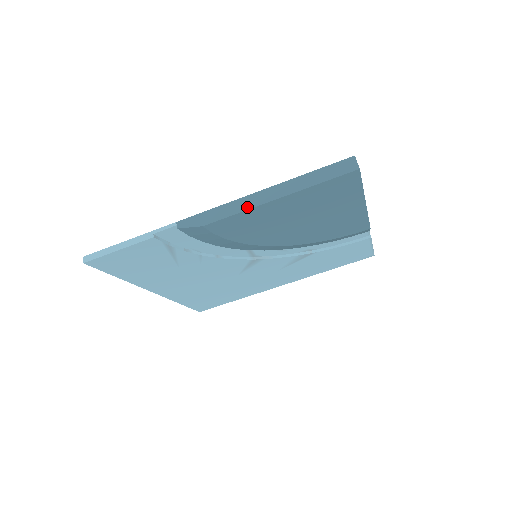
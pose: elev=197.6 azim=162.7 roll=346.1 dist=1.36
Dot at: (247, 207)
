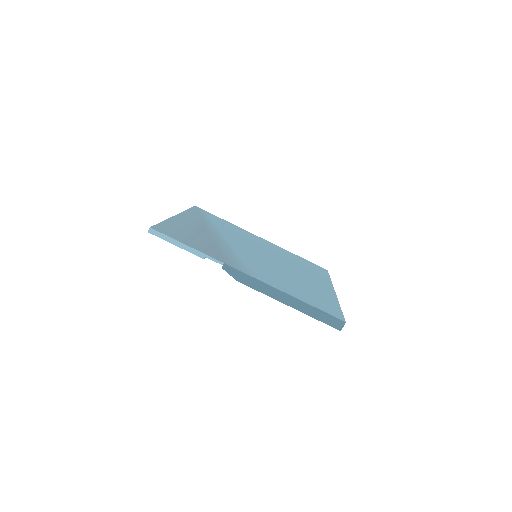
Dot at: (270, 295)
